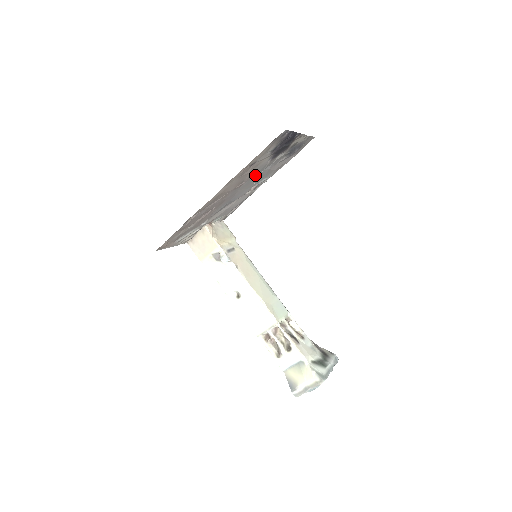
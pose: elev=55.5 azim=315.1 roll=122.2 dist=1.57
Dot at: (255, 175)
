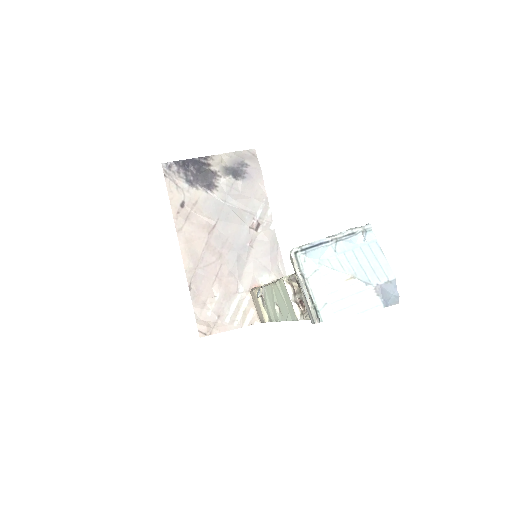
Dot at: (221, 213)
